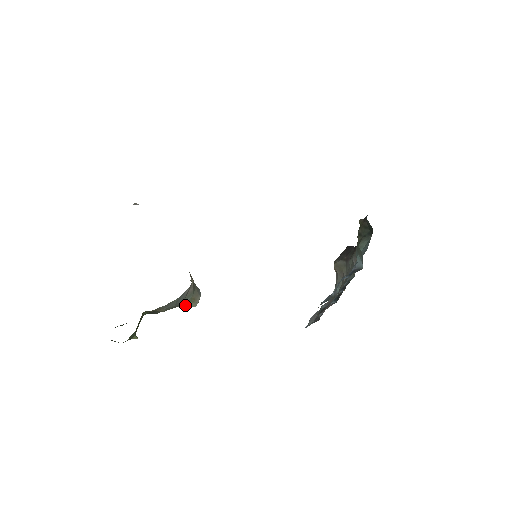
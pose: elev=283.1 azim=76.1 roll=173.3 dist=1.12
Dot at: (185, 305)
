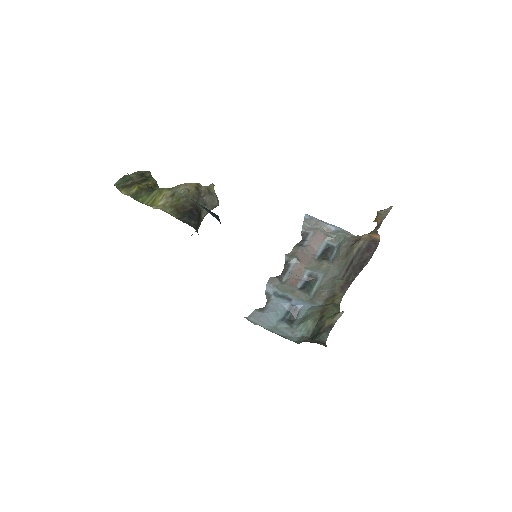
Dot at: occluded
